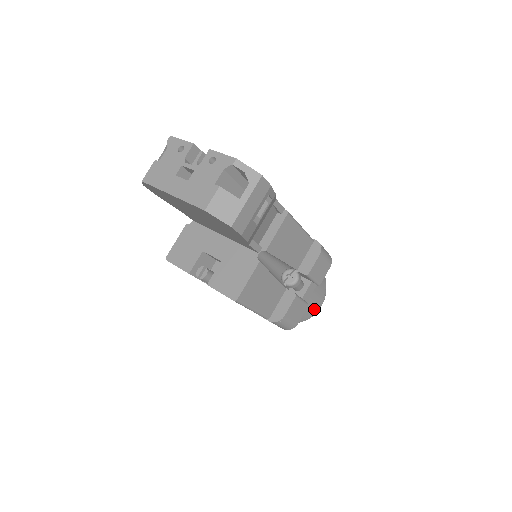
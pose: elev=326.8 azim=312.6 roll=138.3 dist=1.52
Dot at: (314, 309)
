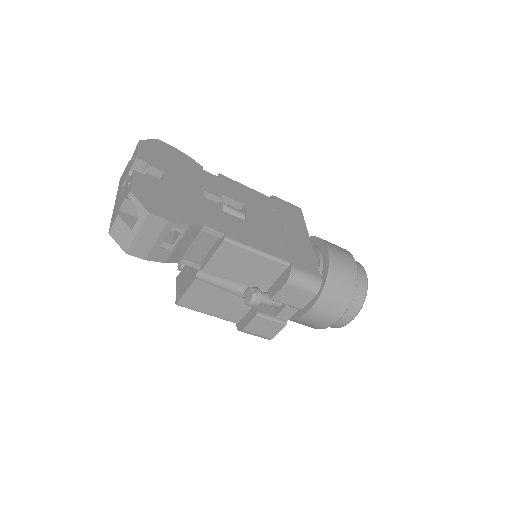
Dot at: (328, 324)
